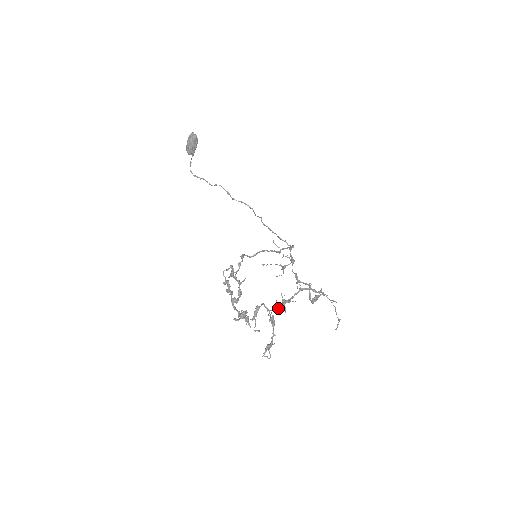
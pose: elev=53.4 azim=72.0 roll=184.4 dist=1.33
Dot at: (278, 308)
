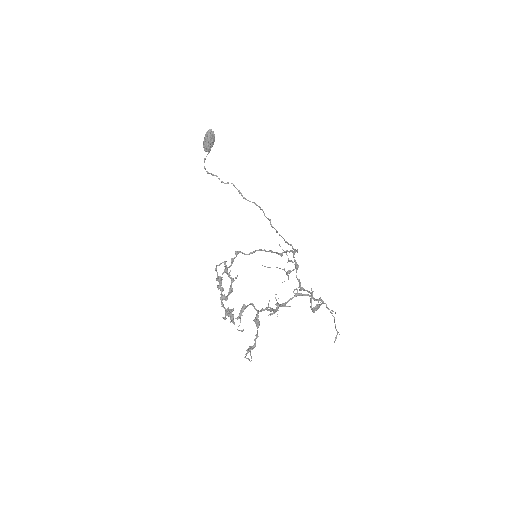
Dot at: (267, 310)
